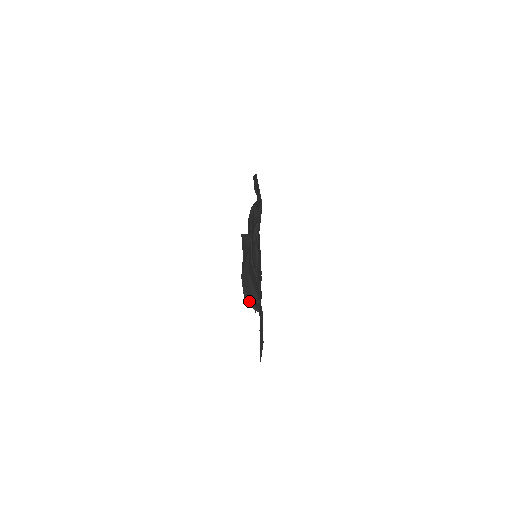
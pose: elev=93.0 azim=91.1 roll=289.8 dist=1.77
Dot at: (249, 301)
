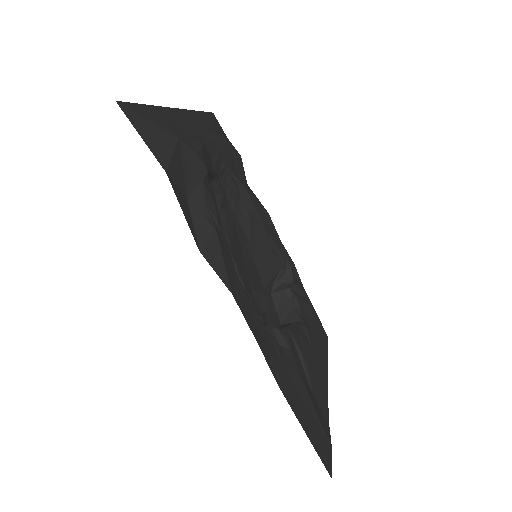
Dot at: (281, 304)
